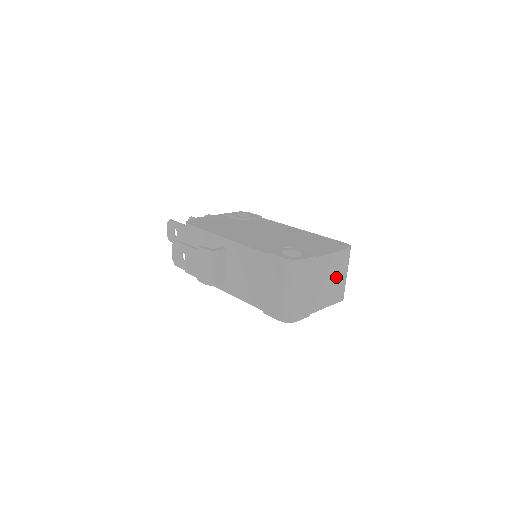
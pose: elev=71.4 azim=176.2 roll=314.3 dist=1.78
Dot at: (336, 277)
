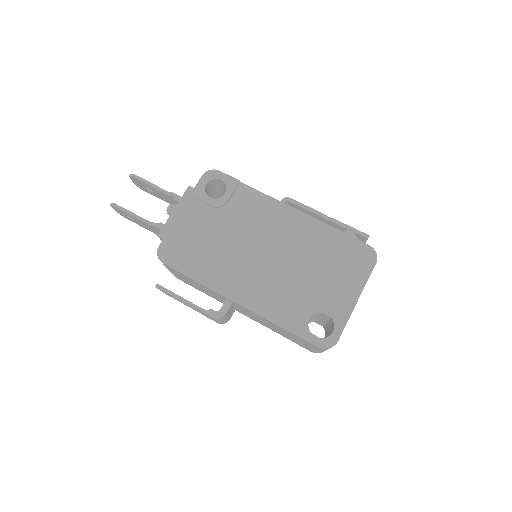
Dot at: occluded
